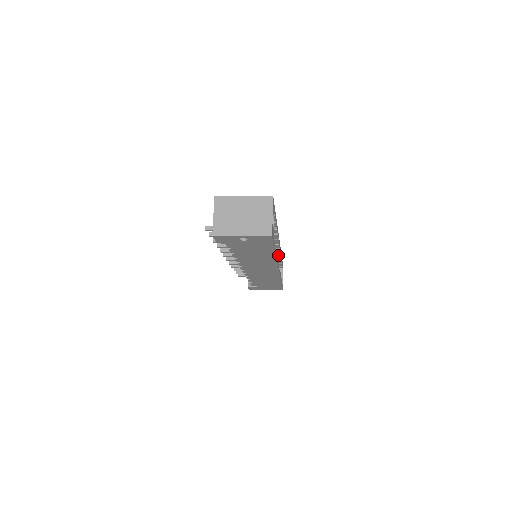
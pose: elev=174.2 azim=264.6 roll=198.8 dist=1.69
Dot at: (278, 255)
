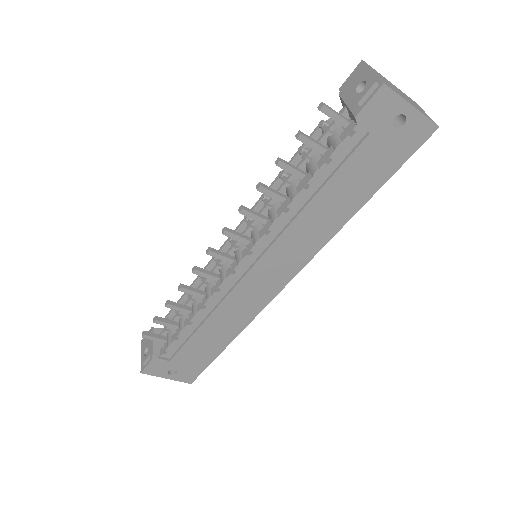
Dot at: occluded
